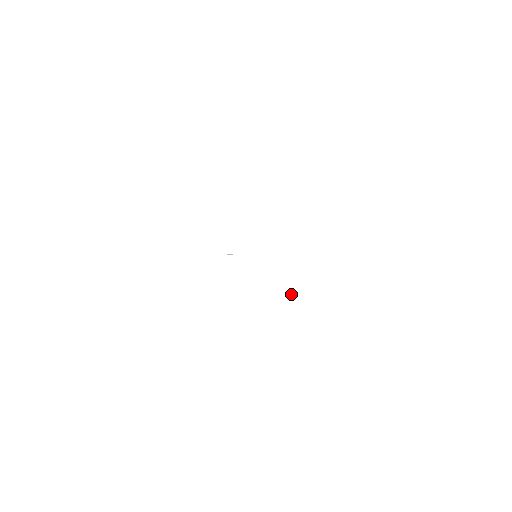
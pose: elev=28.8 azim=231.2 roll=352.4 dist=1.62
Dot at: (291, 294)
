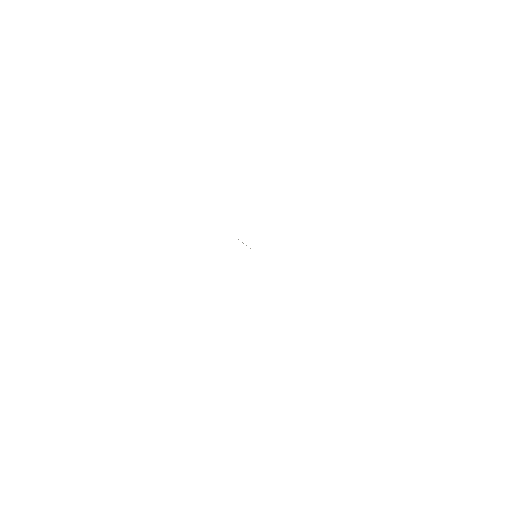
Dot at: occluded
